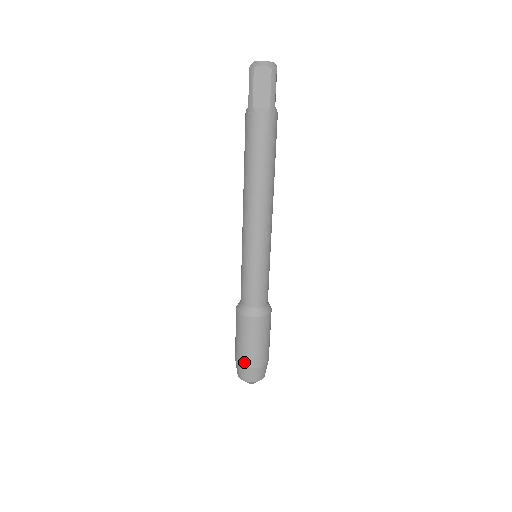
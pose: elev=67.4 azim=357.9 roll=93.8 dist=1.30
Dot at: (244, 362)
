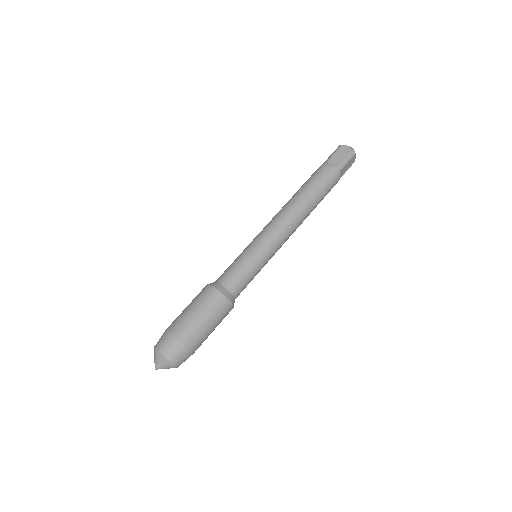
Dot at: (174, 327)
